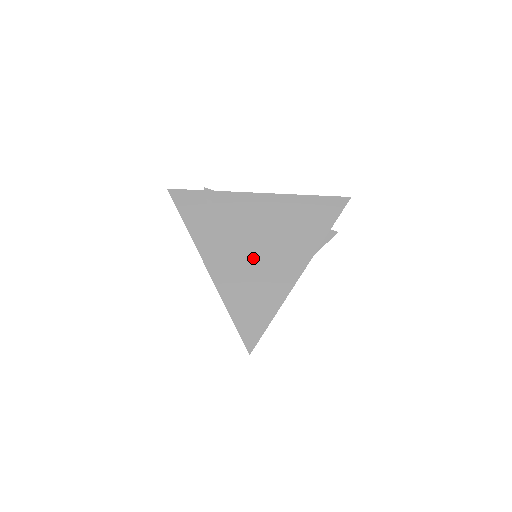
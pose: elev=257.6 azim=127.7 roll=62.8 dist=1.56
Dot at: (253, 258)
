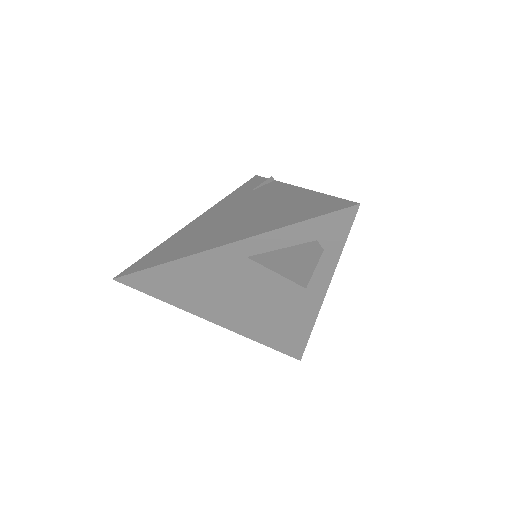
Dot at: (219, 224)
